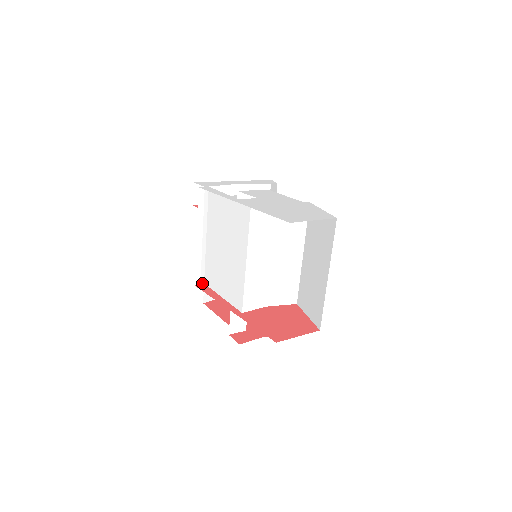
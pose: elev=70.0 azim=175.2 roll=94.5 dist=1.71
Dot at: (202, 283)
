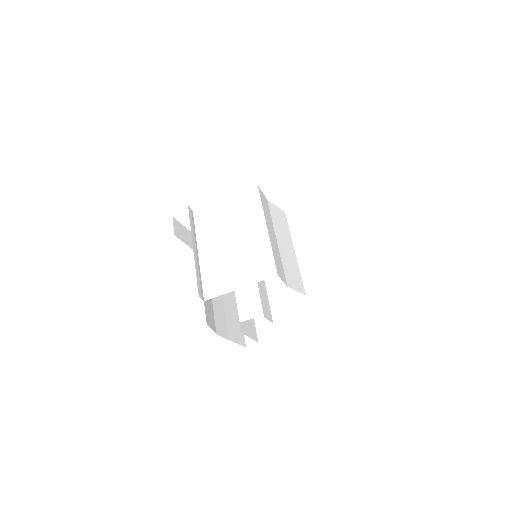
Dot at: occluded
